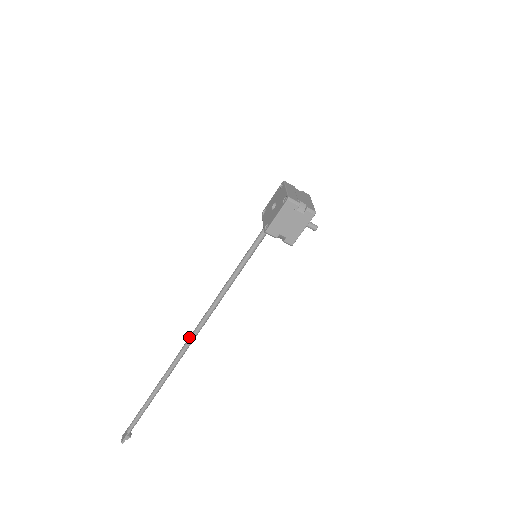
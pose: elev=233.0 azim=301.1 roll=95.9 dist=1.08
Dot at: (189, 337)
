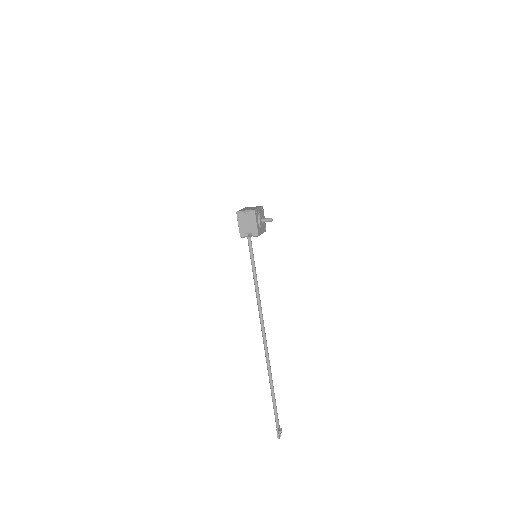
Dot at: occluded
